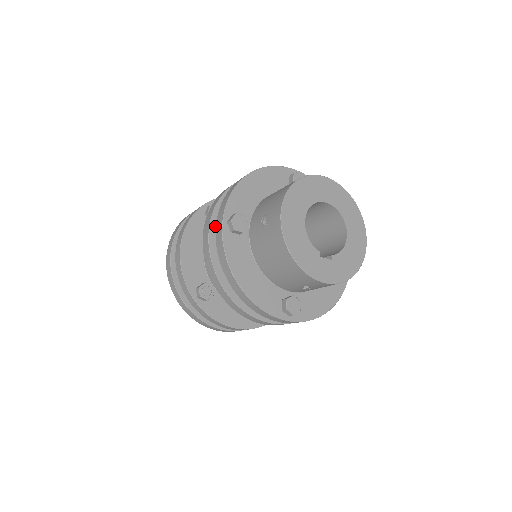
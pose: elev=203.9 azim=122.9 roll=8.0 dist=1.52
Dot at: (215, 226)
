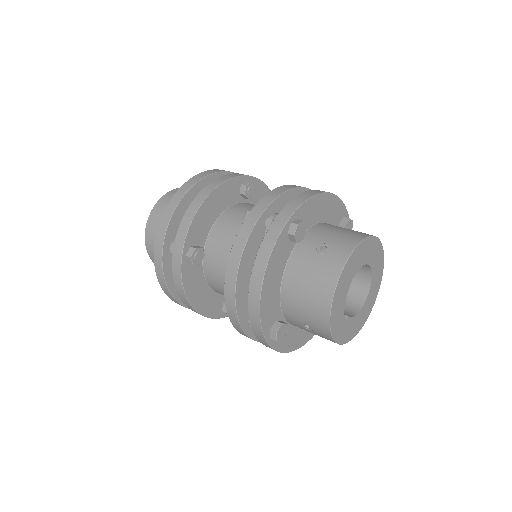
Dot at: (268, 213)
